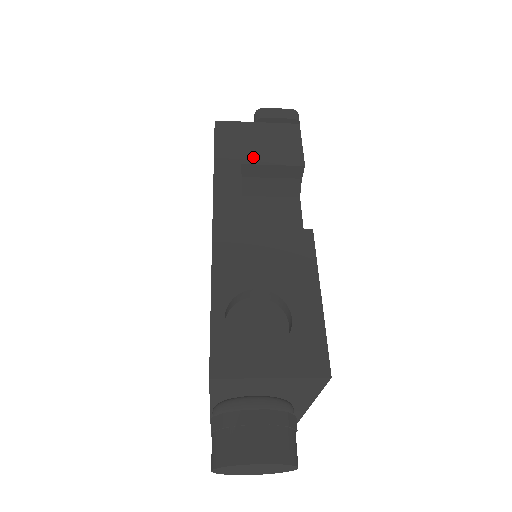
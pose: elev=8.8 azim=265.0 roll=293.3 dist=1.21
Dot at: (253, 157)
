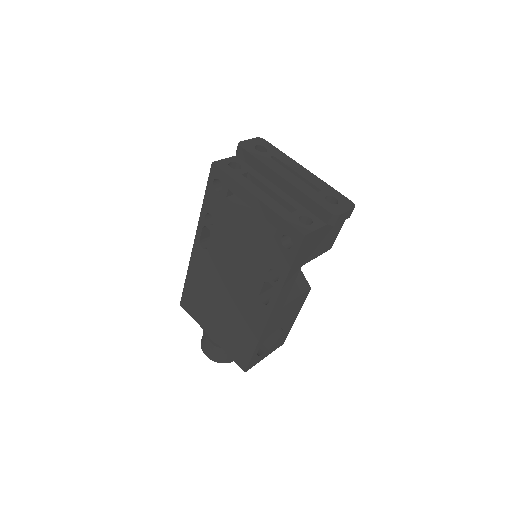
Dot at: (310, 257)
